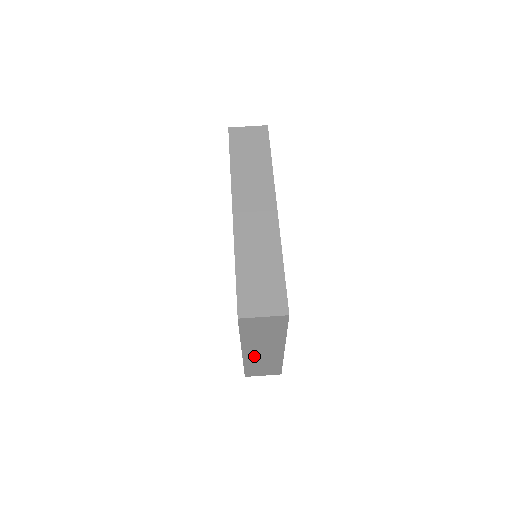
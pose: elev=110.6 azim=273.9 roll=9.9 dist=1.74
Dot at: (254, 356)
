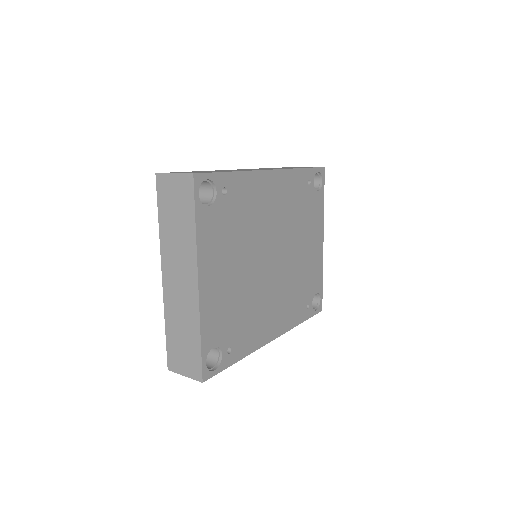
Dot at: (173, 294)
